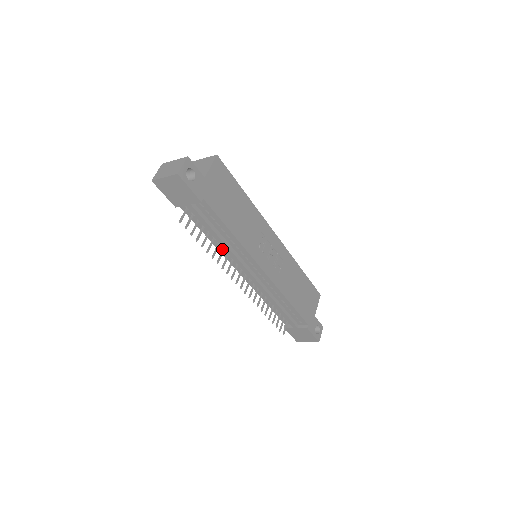
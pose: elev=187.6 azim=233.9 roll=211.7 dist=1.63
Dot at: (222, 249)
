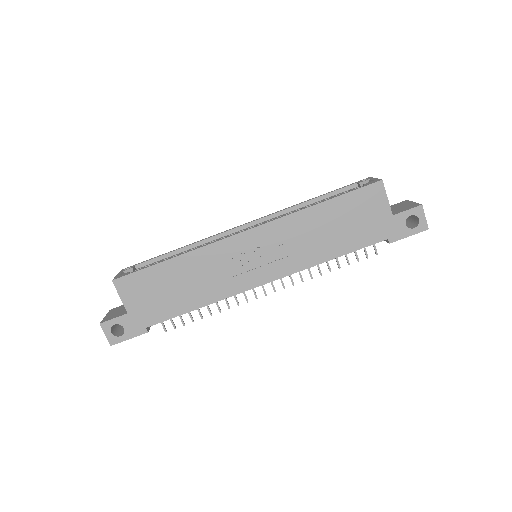
Dot at: occluded
